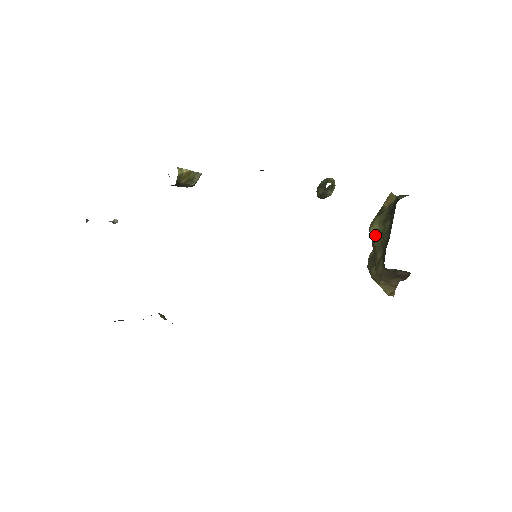
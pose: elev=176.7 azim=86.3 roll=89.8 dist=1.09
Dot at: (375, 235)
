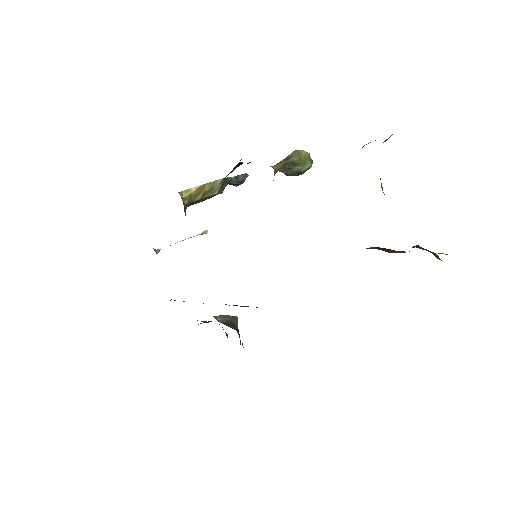
Dot at: occluded
